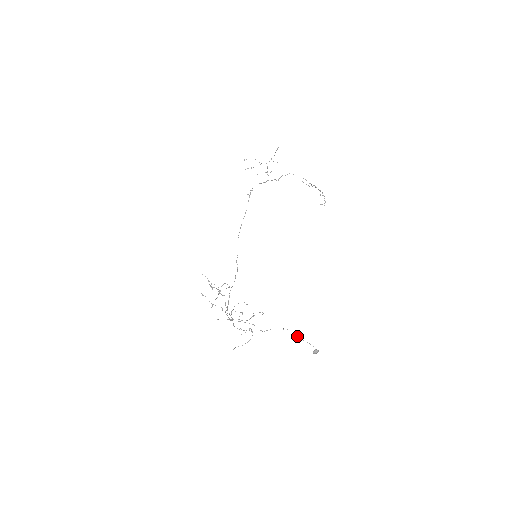
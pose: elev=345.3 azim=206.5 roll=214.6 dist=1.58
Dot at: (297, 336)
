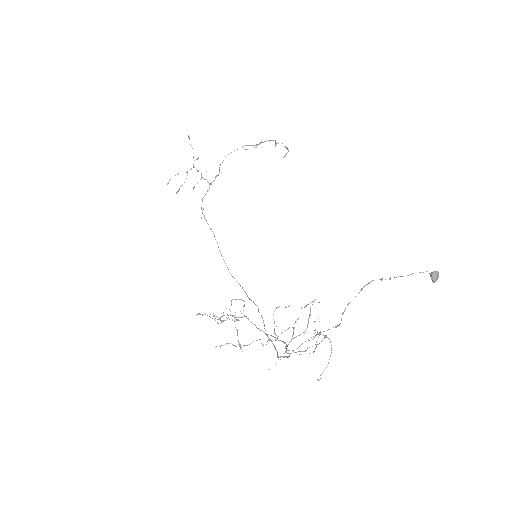
Dot at: occluded
